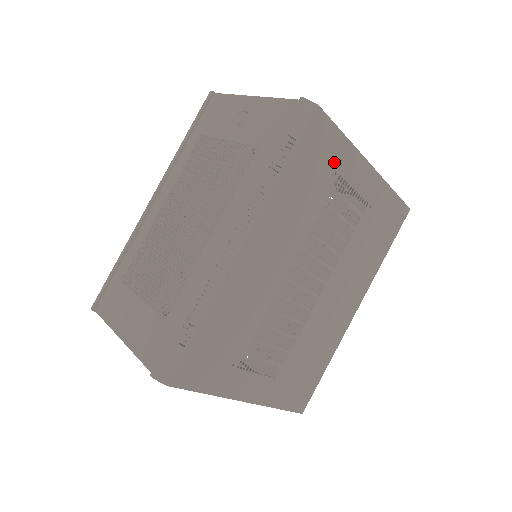
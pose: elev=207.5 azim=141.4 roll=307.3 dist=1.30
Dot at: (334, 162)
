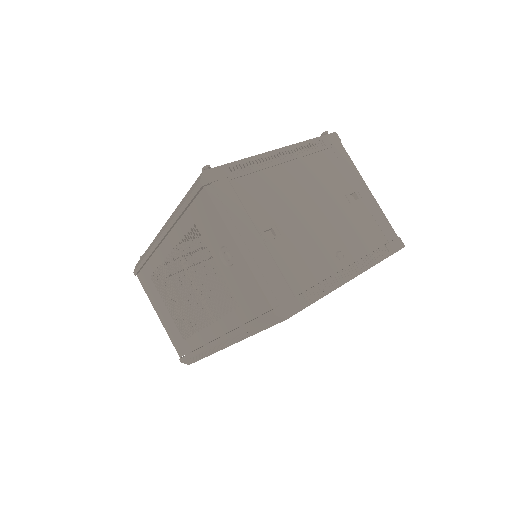
Dot at: occluded
